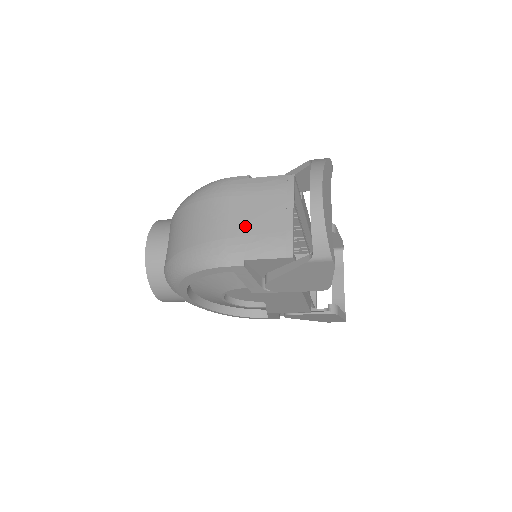
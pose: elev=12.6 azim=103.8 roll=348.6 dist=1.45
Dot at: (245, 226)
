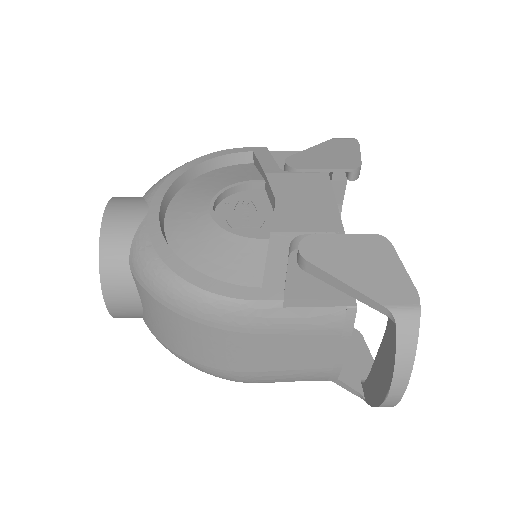
Dot at: (279, 363)
